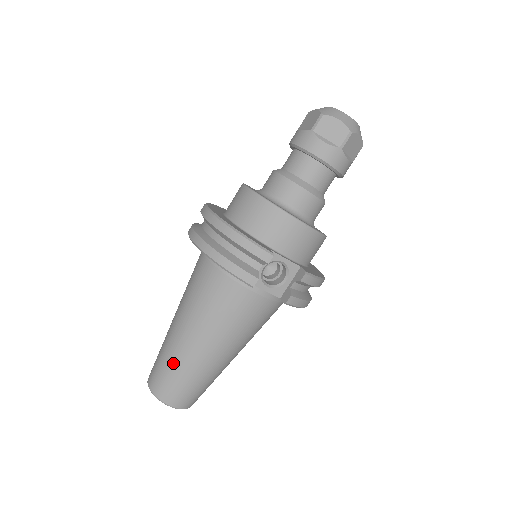
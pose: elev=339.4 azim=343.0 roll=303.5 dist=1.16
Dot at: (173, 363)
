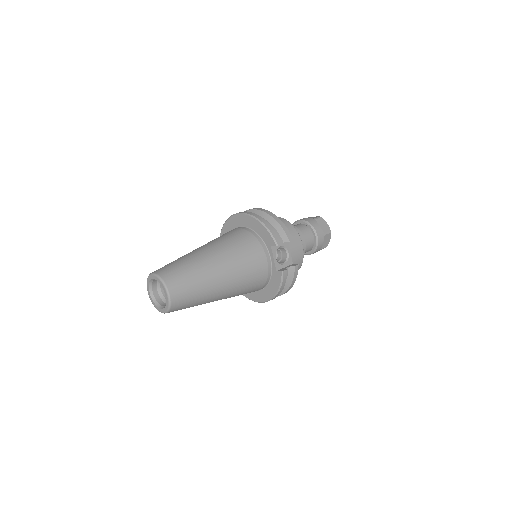
Dot at: (191, 265)
